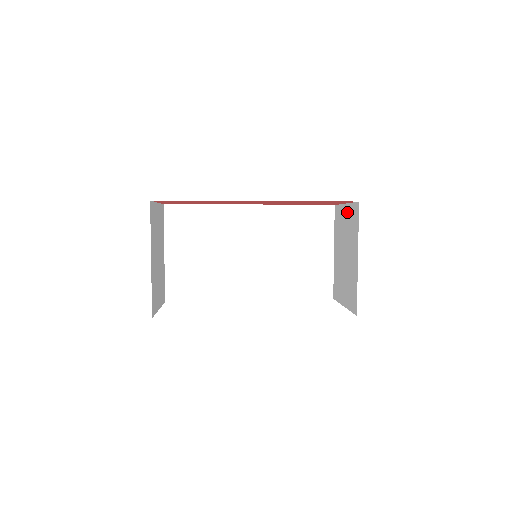
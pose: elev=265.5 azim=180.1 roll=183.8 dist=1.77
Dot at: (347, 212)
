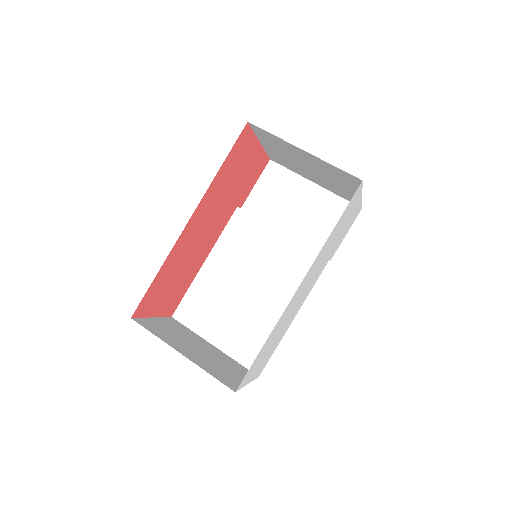
Dot at: (266, 144)
